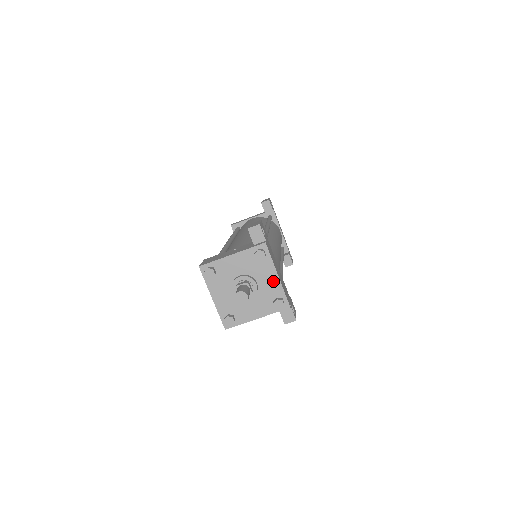
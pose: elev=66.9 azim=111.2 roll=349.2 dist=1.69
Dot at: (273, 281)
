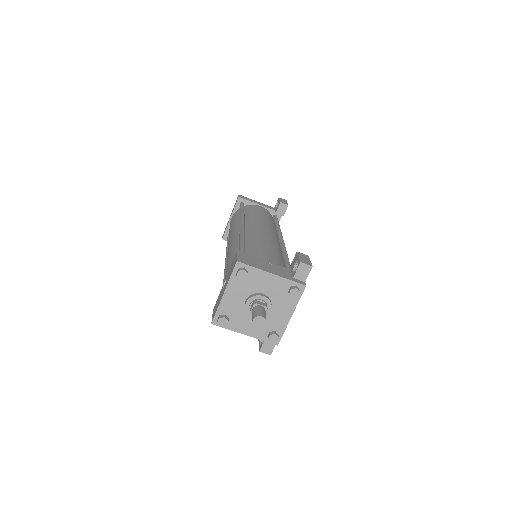
Dot at: (284, 317)
